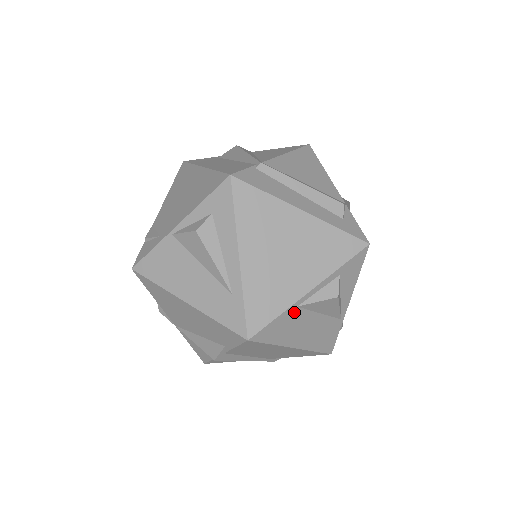
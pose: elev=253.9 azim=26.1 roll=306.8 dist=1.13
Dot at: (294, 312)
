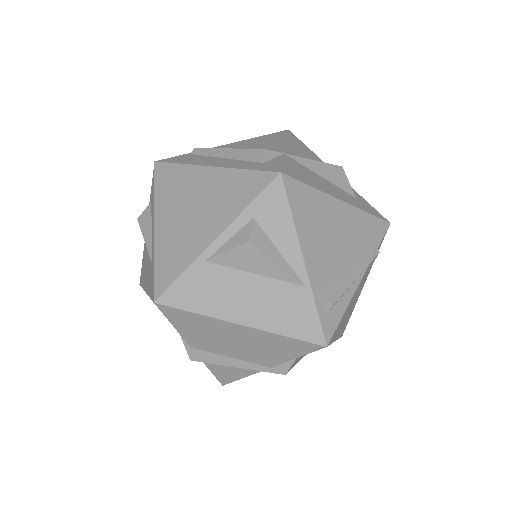
Dot at: (206, 269)
